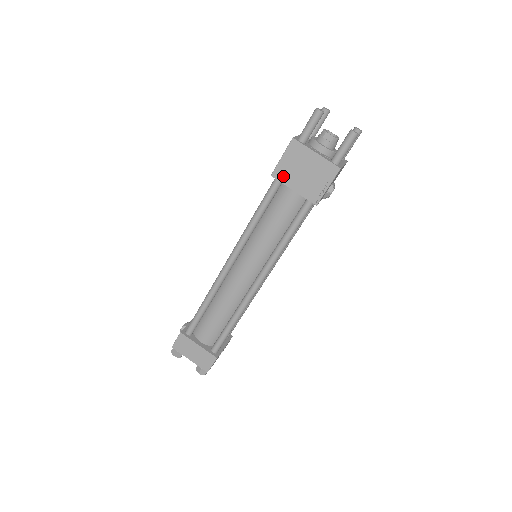
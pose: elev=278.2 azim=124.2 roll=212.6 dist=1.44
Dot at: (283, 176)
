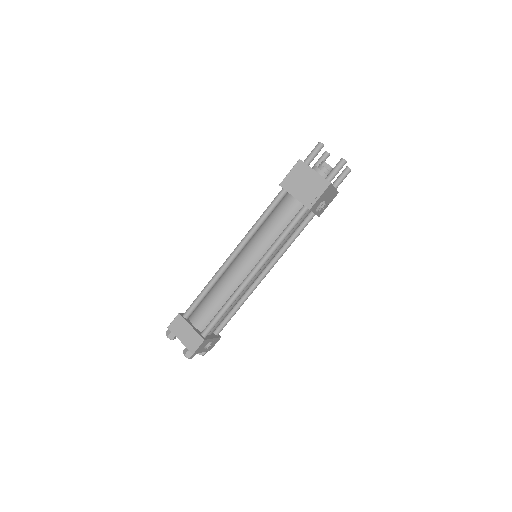
Dot at: (288, 186)
